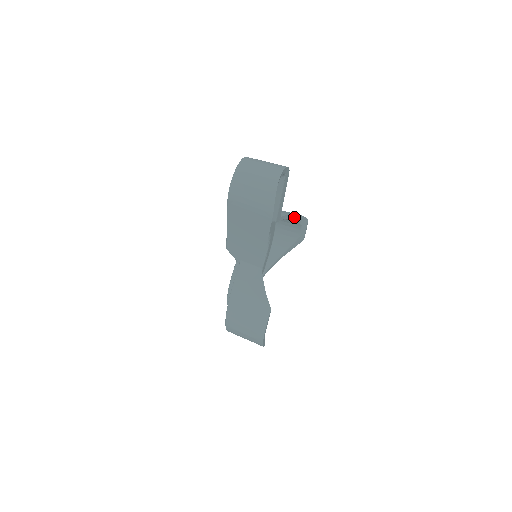
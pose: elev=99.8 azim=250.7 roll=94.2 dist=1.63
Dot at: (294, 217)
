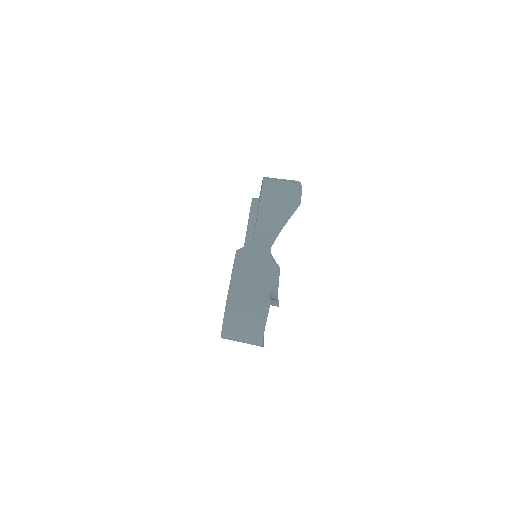
Dot at: (285, 221)
